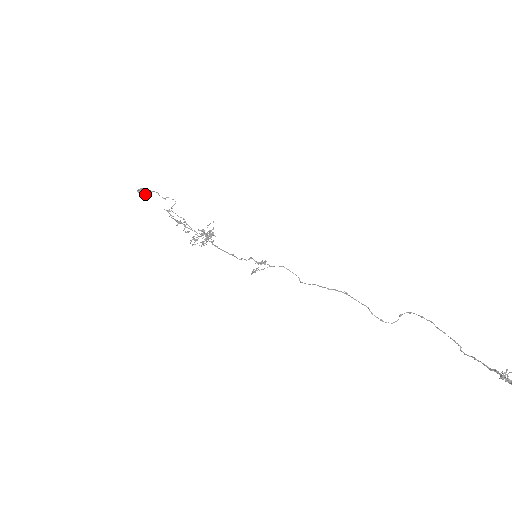
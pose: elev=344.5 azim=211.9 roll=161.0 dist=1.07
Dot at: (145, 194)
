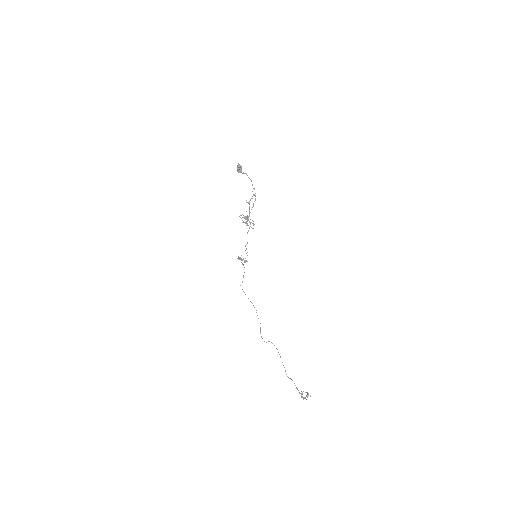
Dot at: (240, 170)
